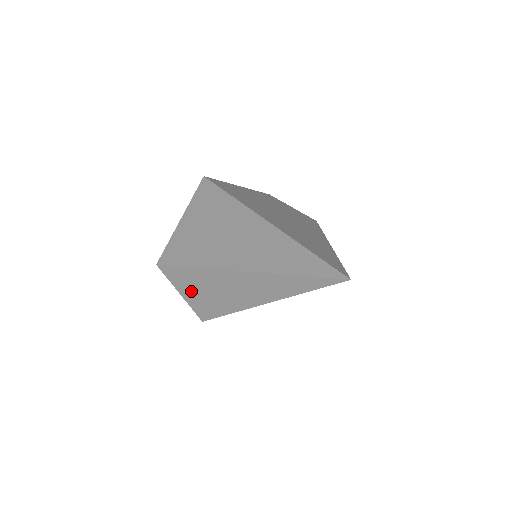
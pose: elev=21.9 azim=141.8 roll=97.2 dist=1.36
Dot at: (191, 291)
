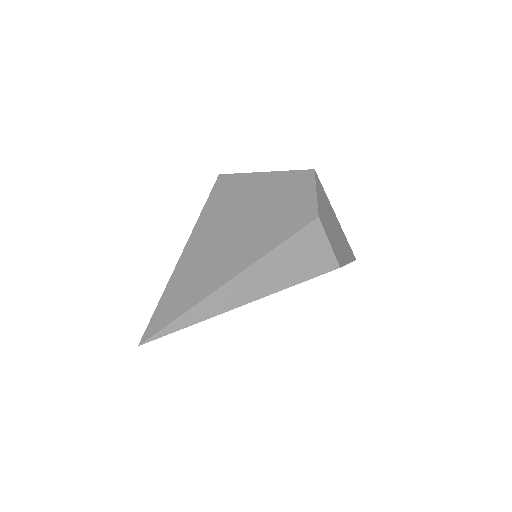
Dot at: occluded
